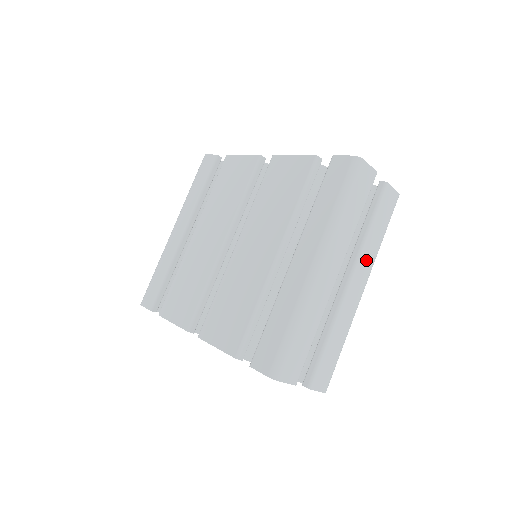
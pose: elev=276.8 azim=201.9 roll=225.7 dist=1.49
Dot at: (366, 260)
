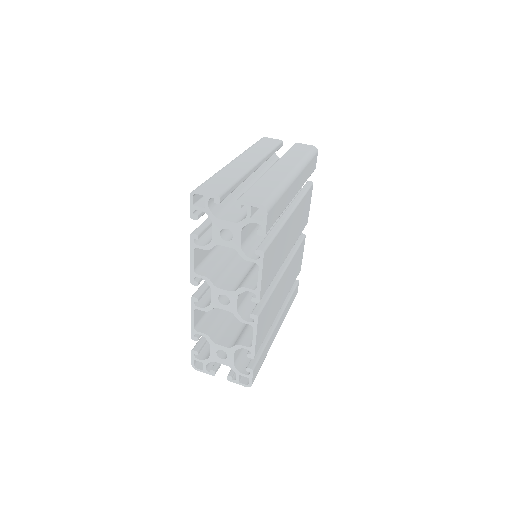
Dot at: (288, 161)
